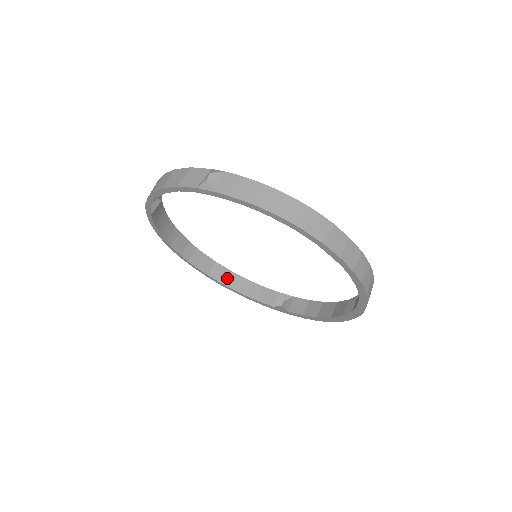
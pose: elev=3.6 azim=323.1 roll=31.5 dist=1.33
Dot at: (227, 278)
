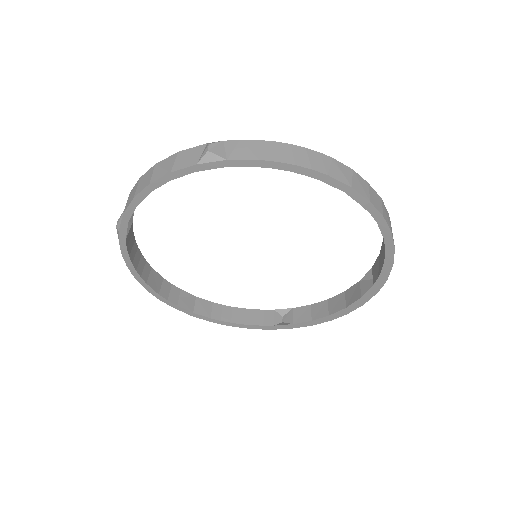
Dot at: (213, 311)
